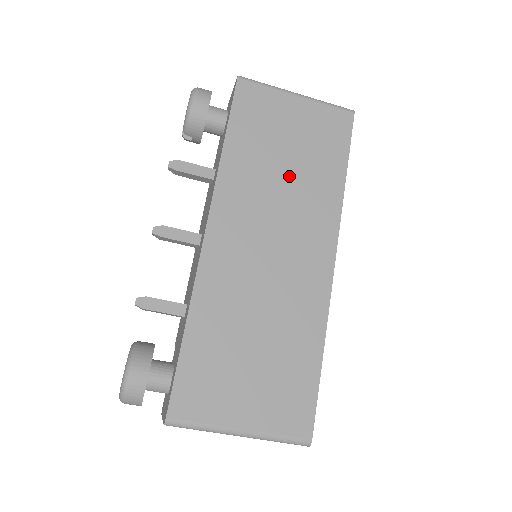
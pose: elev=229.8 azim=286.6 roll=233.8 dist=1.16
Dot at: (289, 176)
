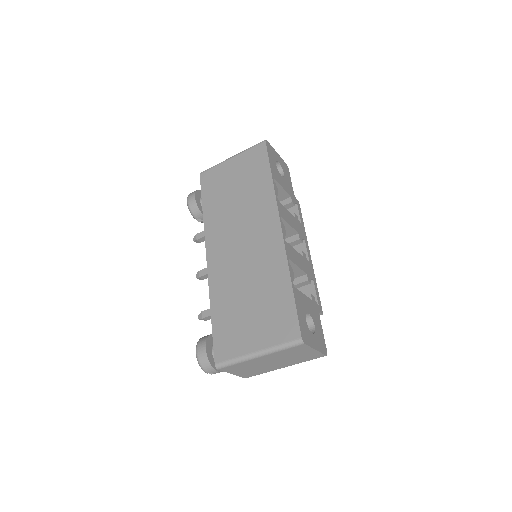
Dot at: (240, 201)
